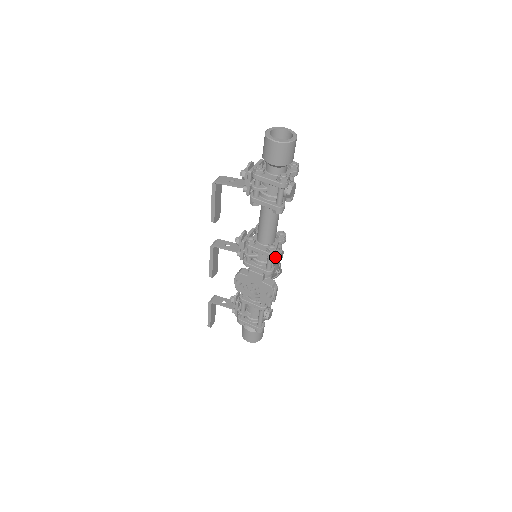
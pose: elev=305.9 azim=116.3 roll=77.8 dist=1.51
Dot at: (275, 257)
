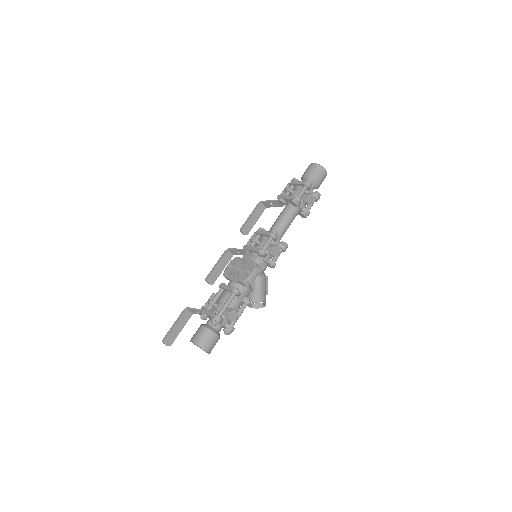
Dot at: (272, 245)
